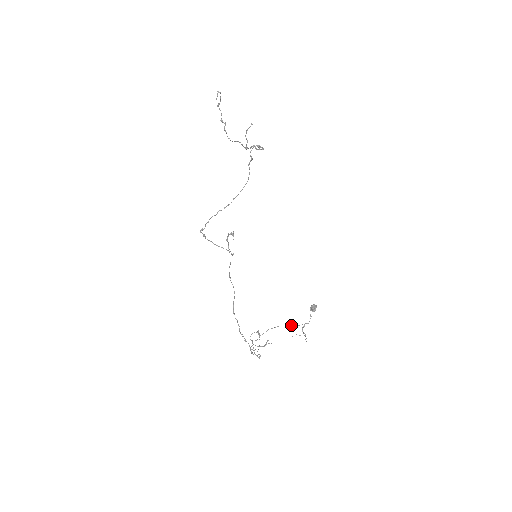
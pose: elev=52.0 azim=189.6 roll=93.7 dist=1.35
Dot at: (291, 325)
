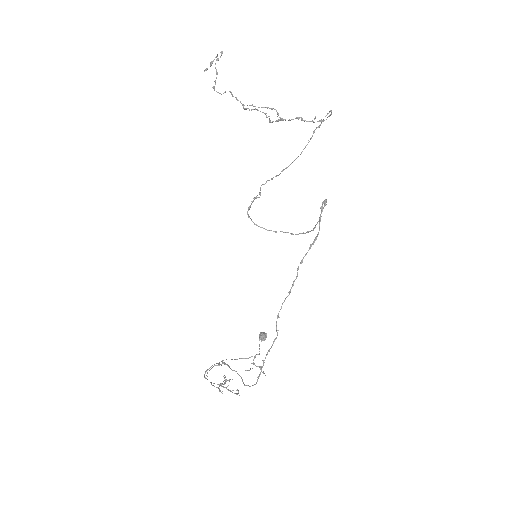
Dot at: occluded
